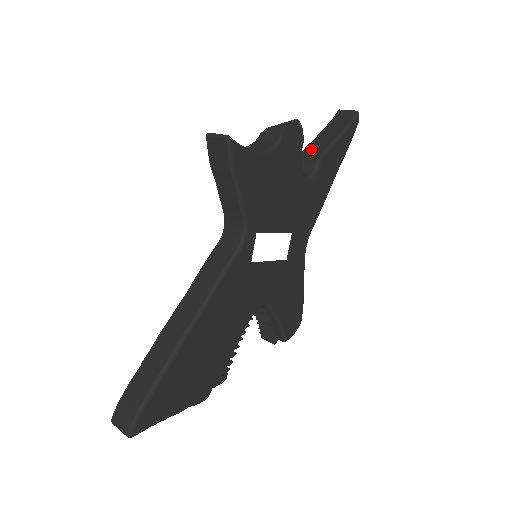
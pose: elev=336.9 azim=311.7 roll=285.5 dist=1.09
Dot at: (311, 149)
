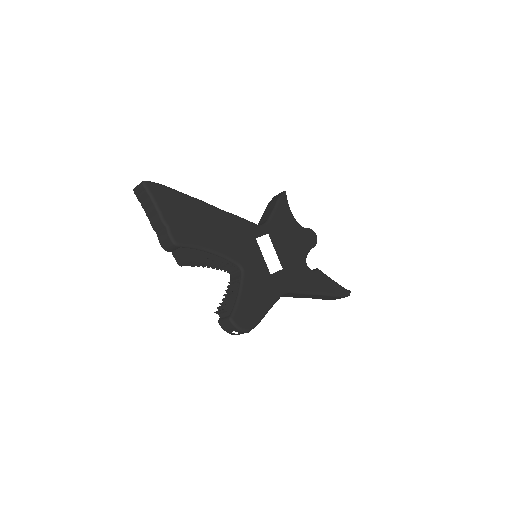
Dot at: occluded
